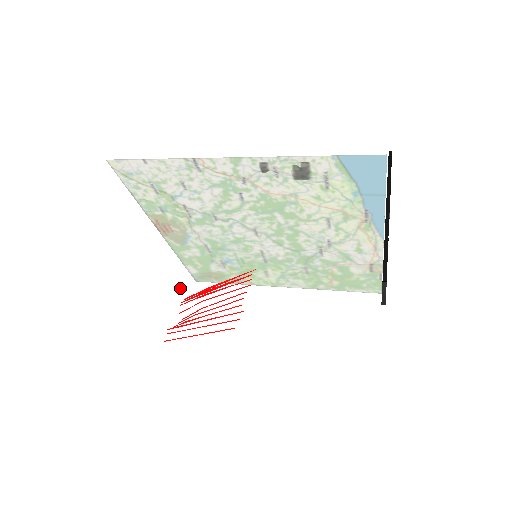
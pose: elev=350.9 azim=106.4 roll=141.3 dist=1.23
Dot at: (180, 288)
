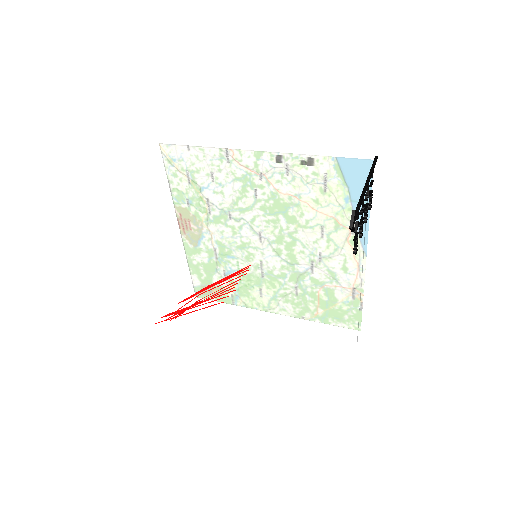
Dot at: (182, 286)
